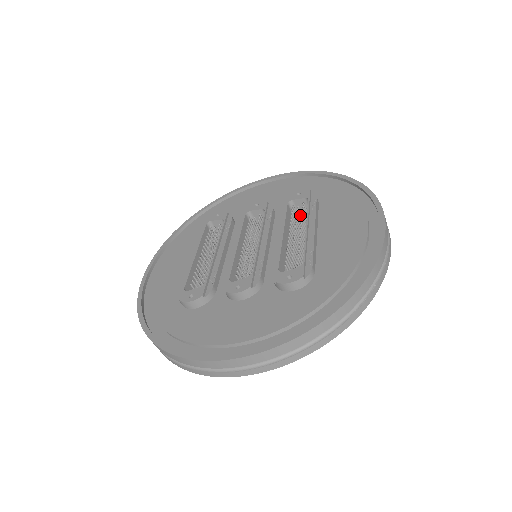
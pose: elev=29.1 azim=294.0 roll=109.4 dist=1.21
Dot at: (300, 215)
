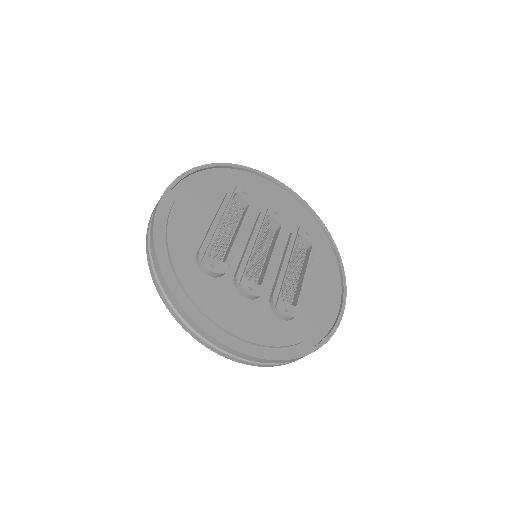
Dot at: (300, 251)
